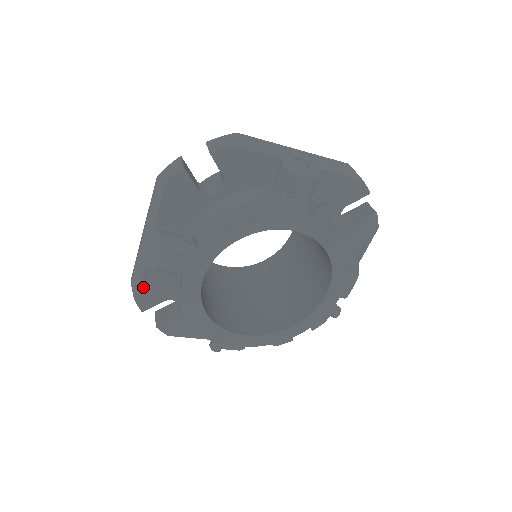
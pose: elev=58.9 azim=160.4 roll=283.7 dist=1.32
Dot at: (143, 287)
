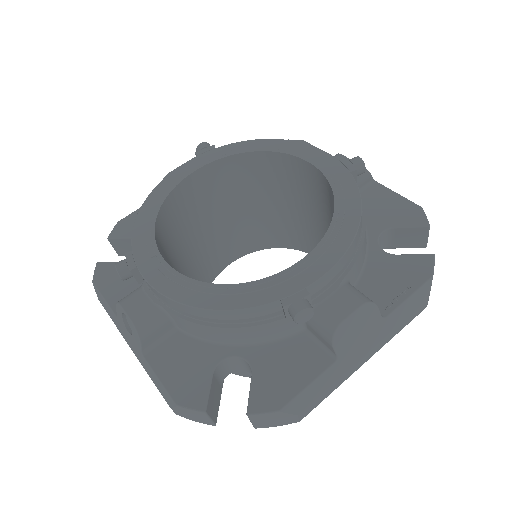
Dot at: (137, 213)
